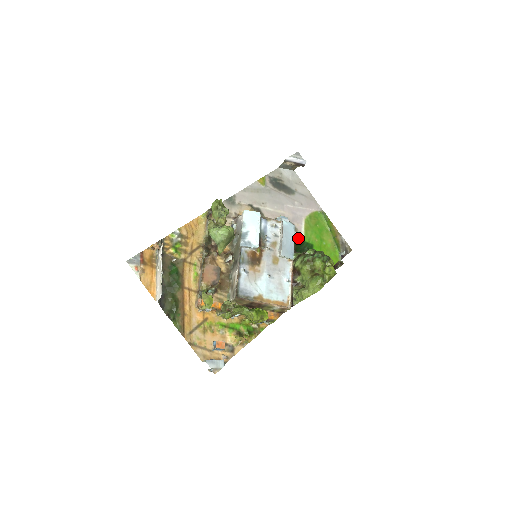
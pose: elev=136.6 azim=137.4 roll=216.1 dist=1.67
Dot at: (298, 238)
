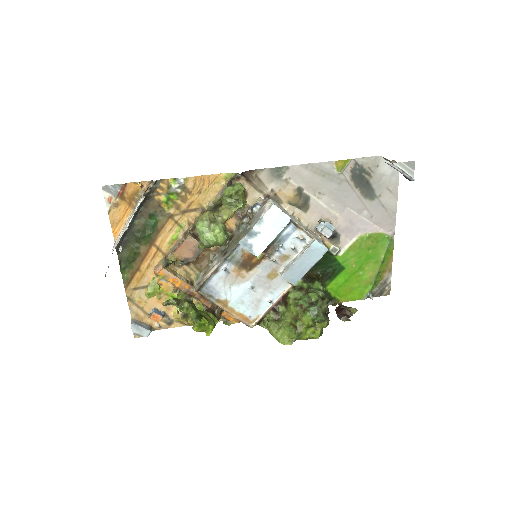
Dot at: (332, 253)
